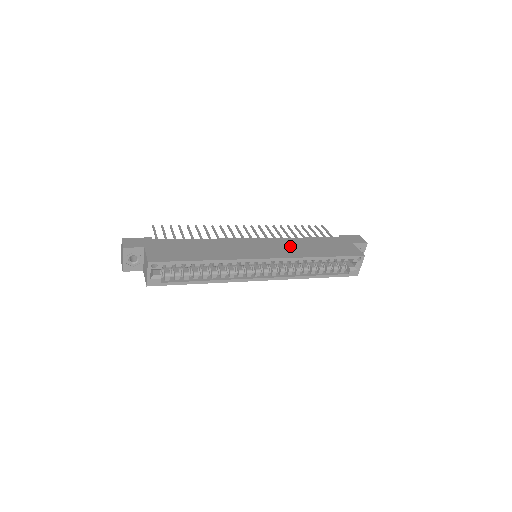
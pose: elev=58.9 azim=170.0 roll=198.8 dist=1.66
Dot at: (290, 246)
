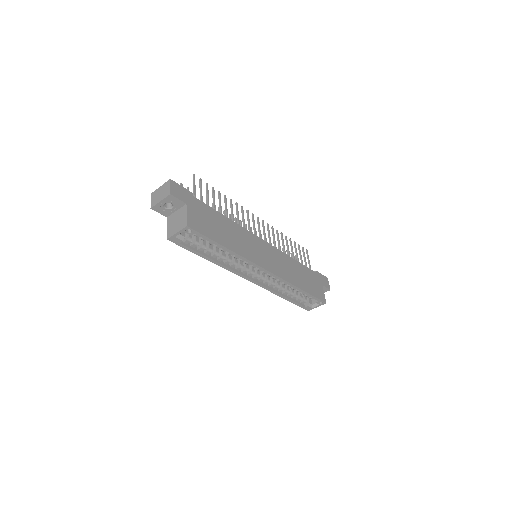
Dot at: (285, 265)
